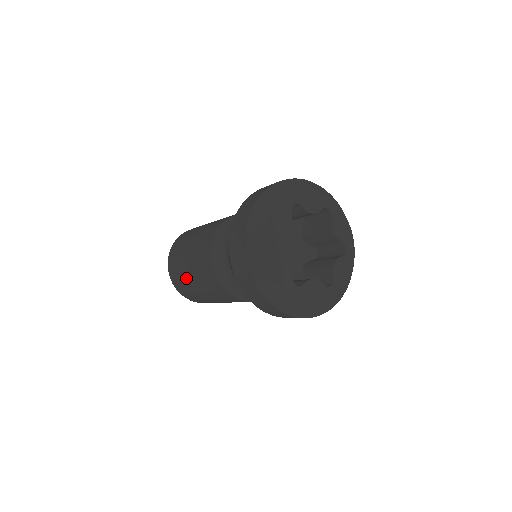
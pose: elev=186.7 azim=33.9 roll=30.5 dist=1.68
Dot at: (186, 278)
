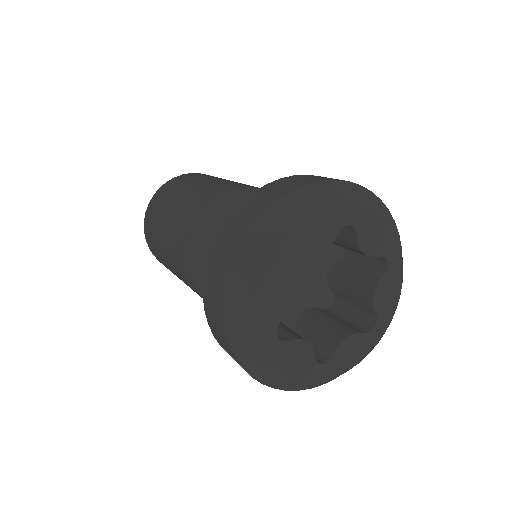
Dot at: (159, 226)
